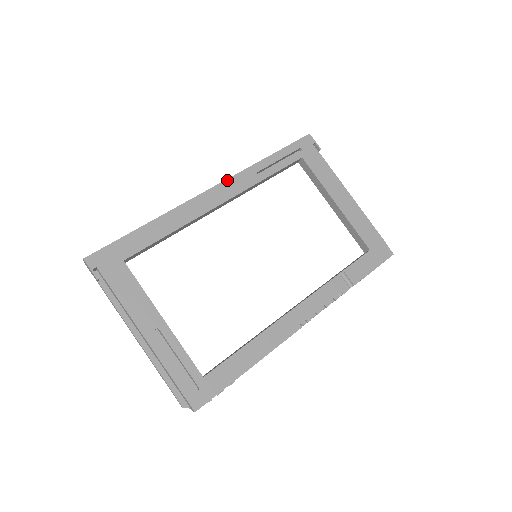
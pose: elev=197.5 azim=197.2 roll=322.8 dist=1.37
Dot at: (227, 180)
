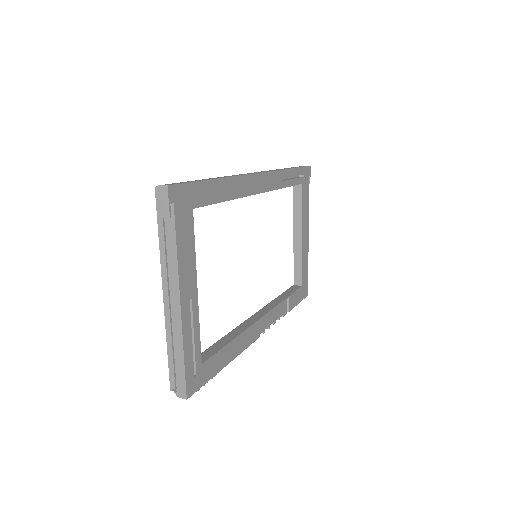
Dot at: (269, 172)
